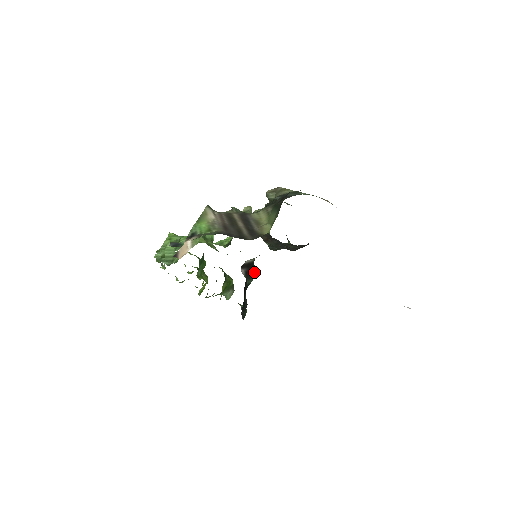
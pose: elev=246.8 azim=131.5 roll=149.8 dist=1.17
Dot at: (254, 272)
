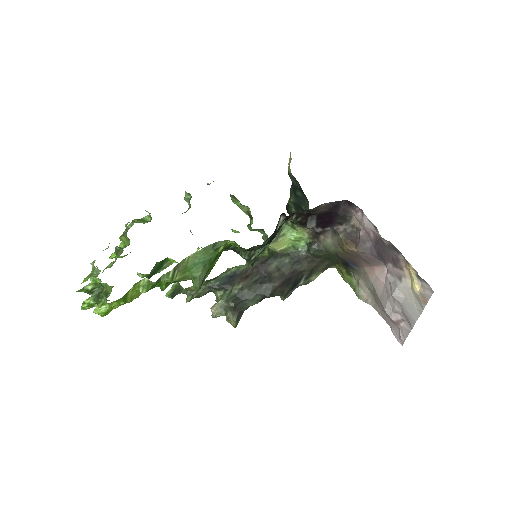
Dot at: (255, 258)
